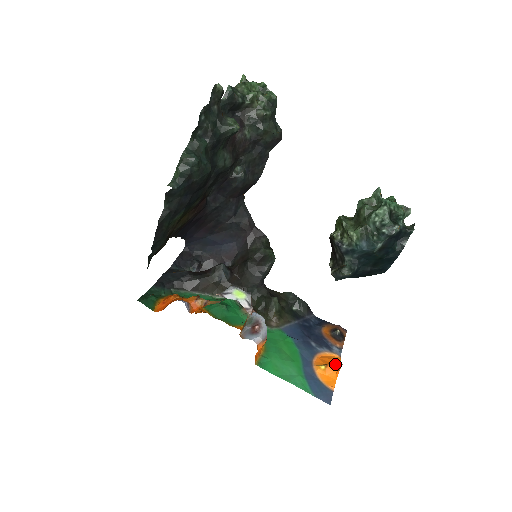
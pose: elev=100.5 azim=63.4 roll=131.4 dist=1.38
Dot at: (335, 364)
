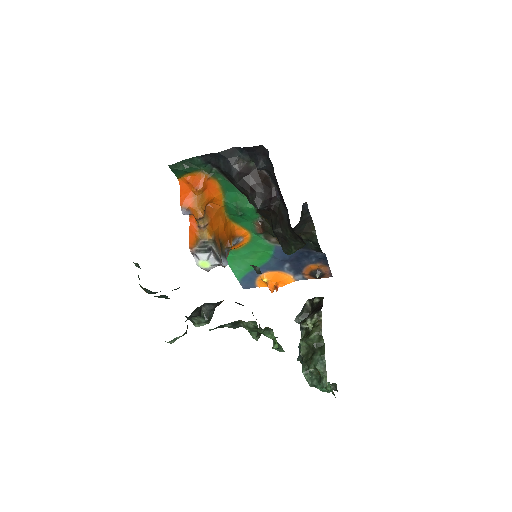
Dot at: (270, 289)
